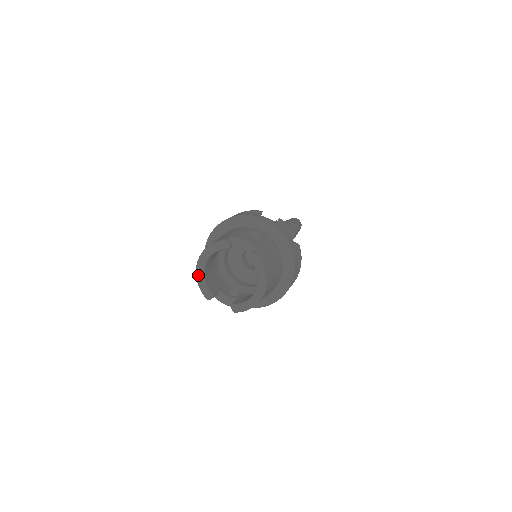
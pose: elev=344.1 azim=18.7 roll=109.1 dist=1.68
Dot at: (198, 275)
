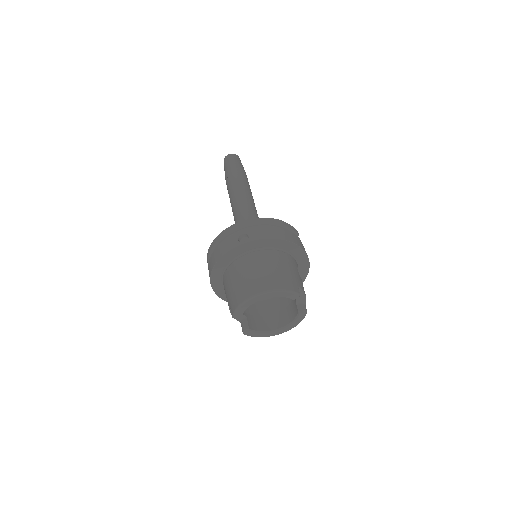
Dot at: (248, 302)
